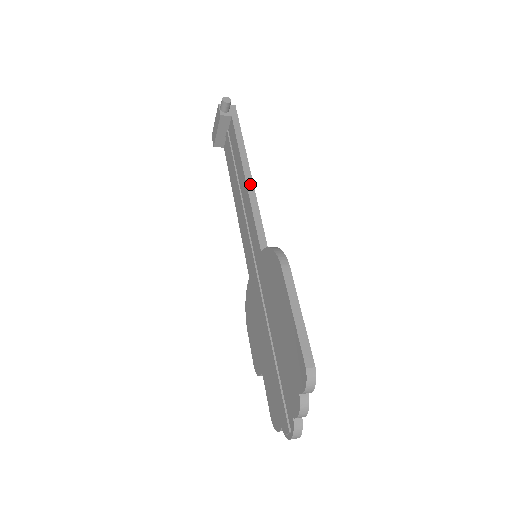
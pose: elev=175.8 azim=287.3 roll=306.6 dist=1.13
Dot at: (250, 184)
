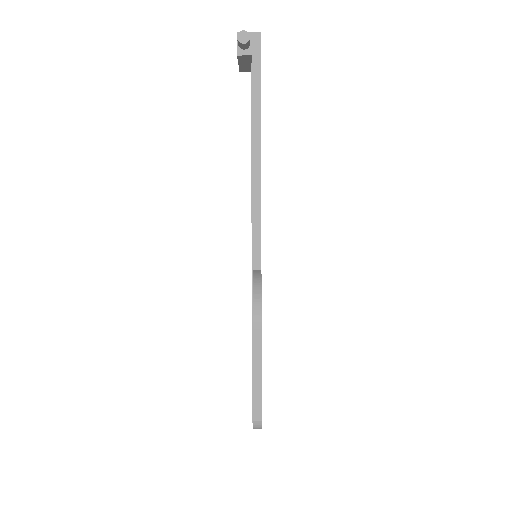
Dot at: (257, 177)
